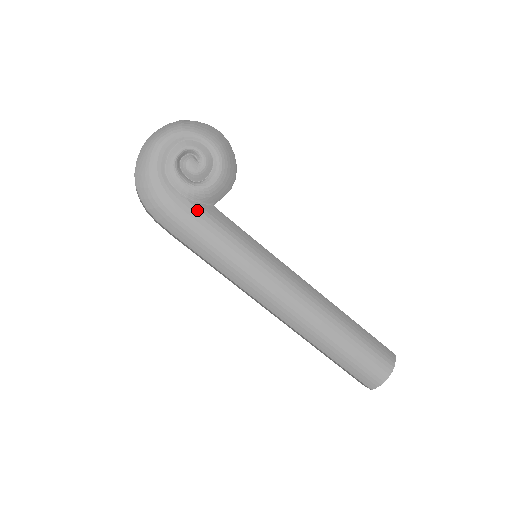
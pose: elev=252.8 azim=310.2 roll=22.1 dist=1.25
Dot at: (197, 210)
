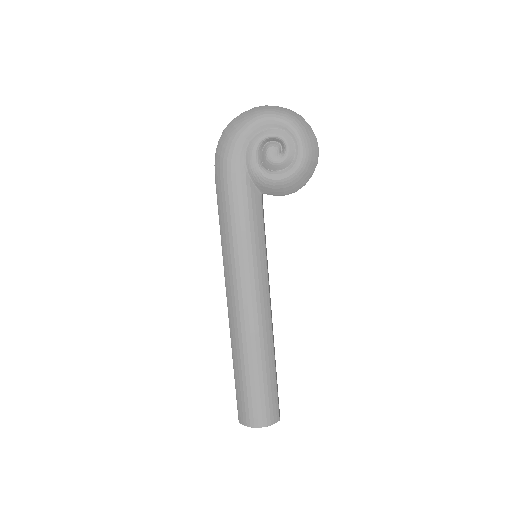
Dot at: (245, 186)
